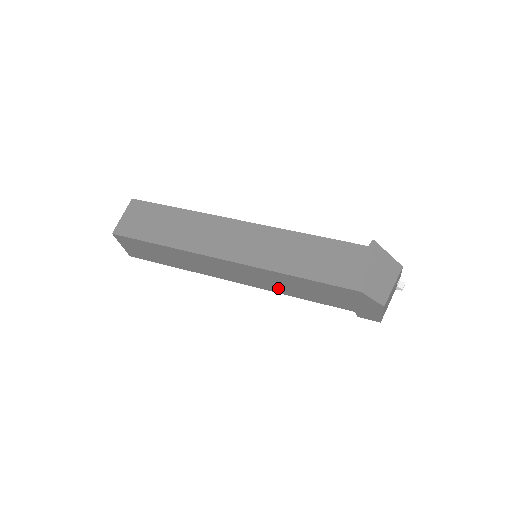
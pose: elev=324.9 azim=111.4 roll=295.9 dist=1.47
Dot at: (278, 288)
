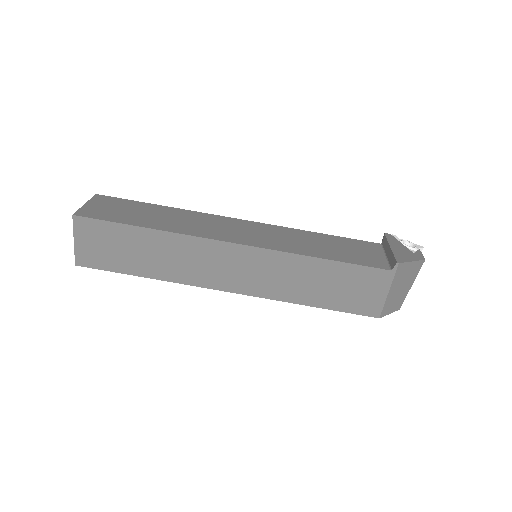
Dot at: occluded
